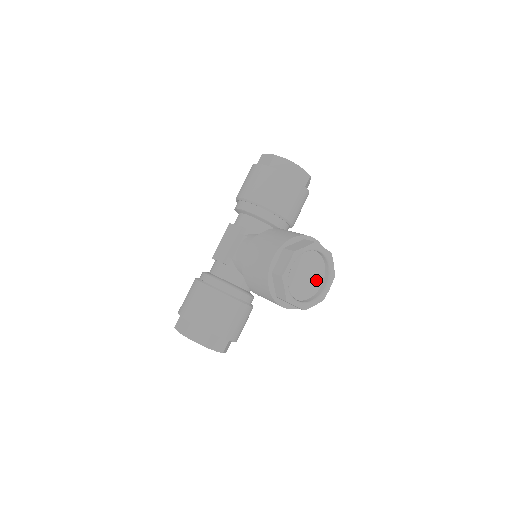
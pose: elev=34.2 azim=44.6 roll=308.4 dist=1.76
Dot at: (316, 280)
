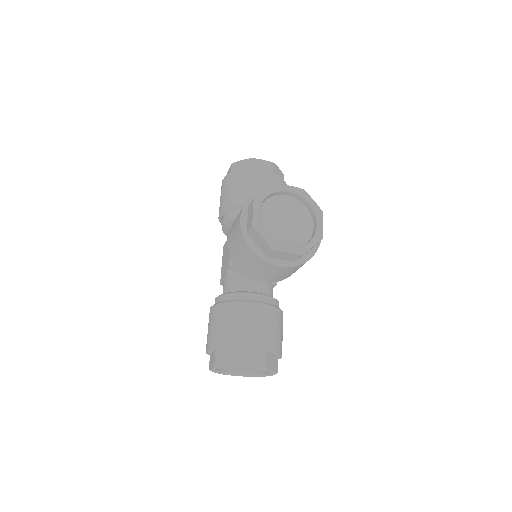
Dot at: (303, 224)
